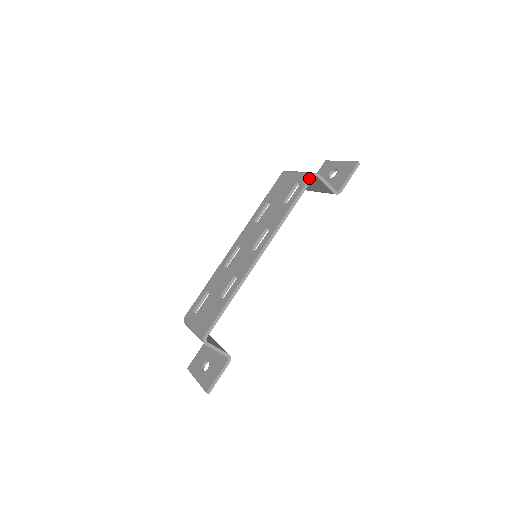
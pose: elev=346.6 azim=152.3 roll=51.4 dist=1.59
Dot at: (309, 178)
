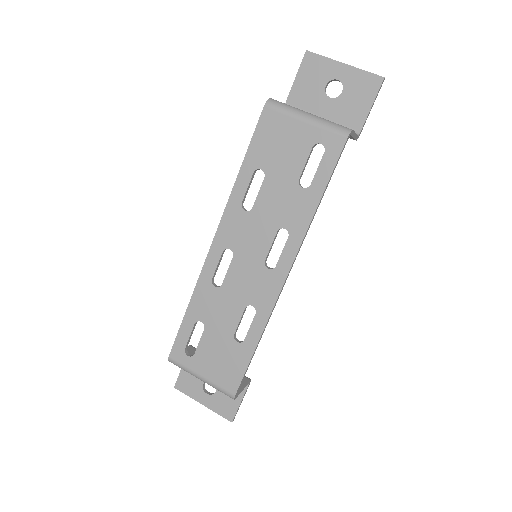
Dot at: (344, 145)
